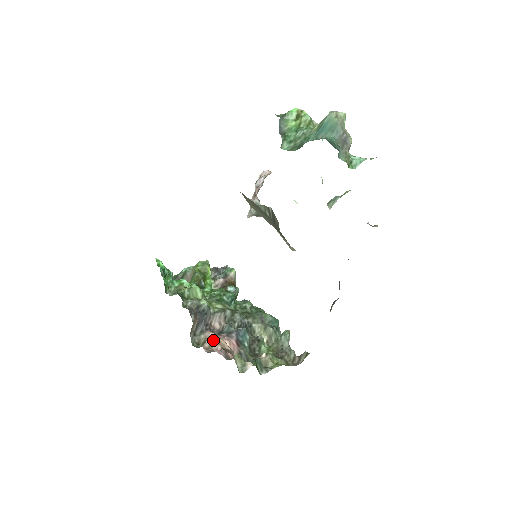
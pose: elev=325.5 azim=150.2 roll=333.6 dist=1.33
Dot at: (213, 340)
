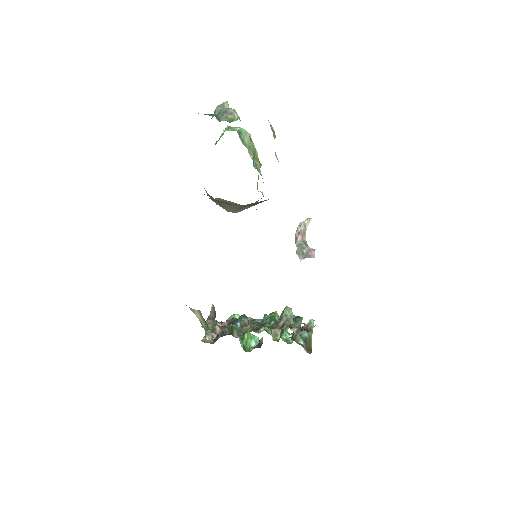
Dot at: occluded
